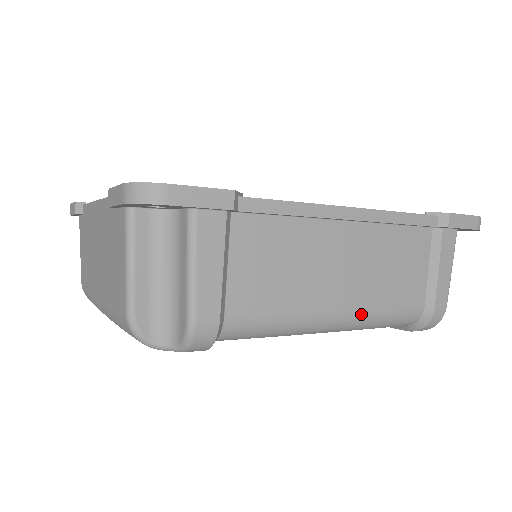
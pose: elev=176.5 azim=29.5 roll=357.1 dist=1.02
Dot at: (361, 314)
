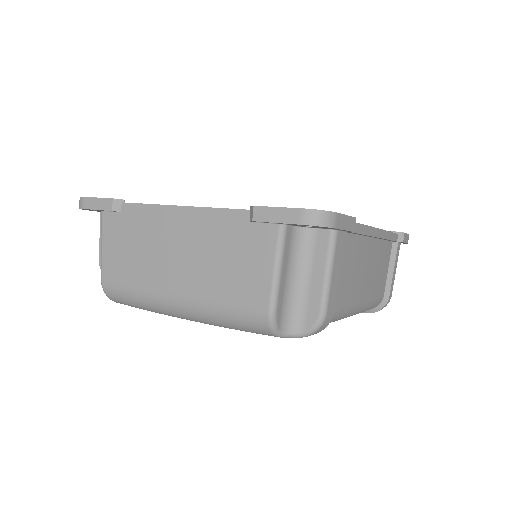
Dot at: (368, 303)
